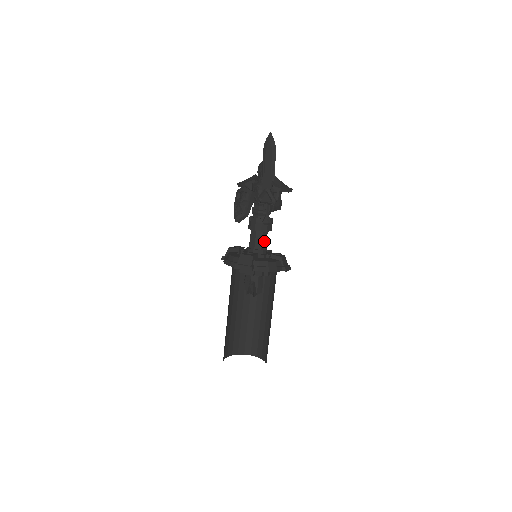
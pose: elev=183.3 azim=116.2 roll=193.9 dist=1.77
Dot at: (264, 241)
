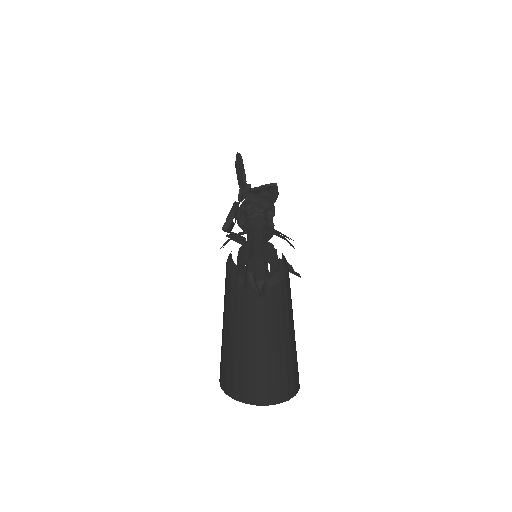
Dot at: (259, 235)
